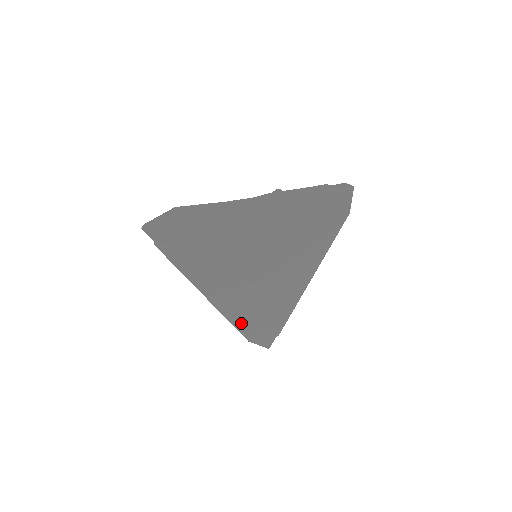
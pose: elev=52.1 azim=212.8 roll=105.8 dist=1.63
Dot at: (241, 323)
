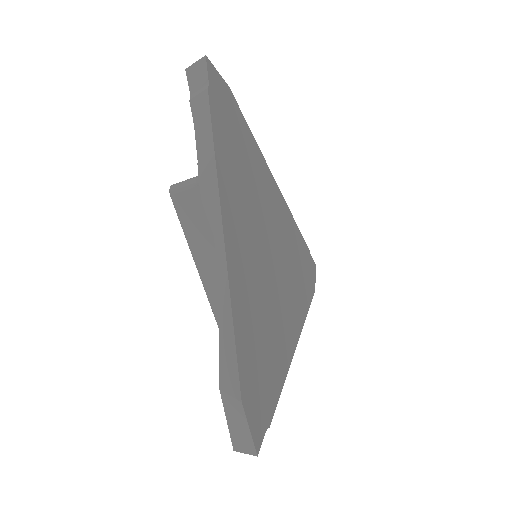
Dot at: (242, 342)
